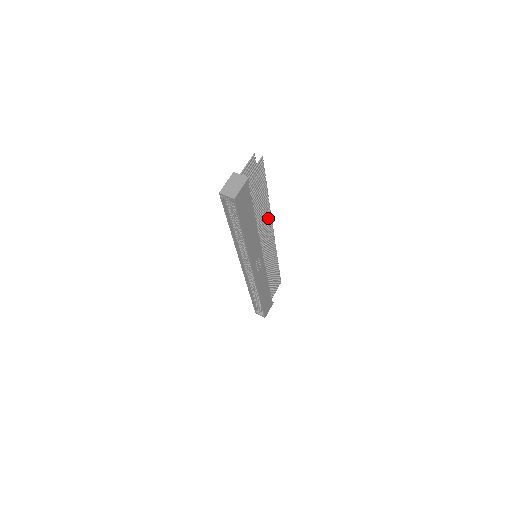
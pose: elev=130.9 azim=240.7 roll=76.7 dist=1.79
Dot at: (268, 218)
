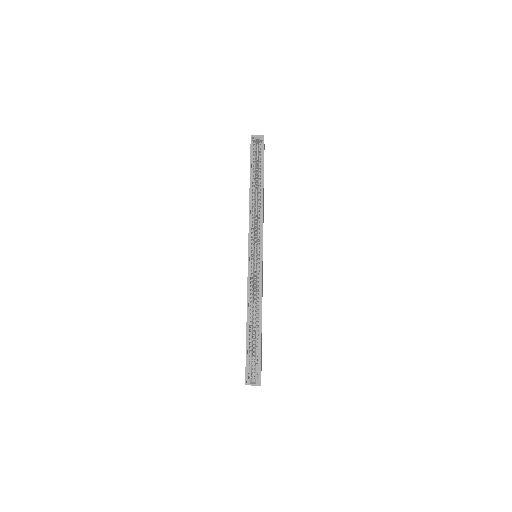
Dot at: occluded
